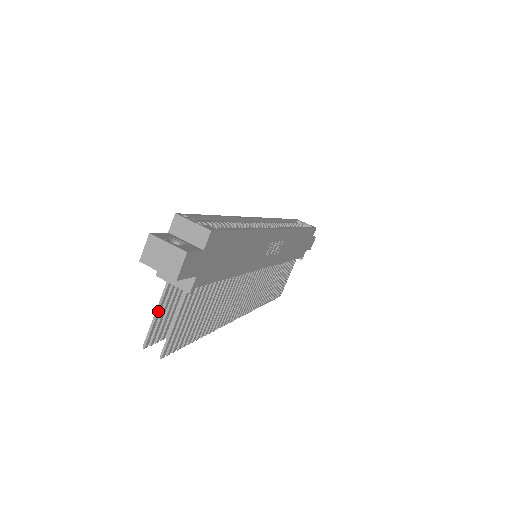
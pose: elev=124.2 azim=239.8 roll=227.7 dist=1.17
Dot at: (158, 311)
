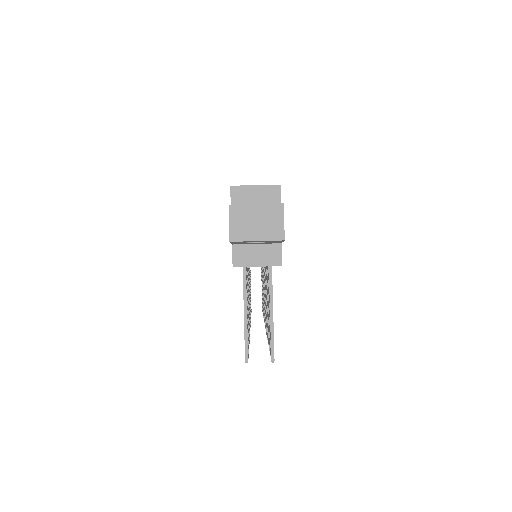
Dot at: (246, 310)
